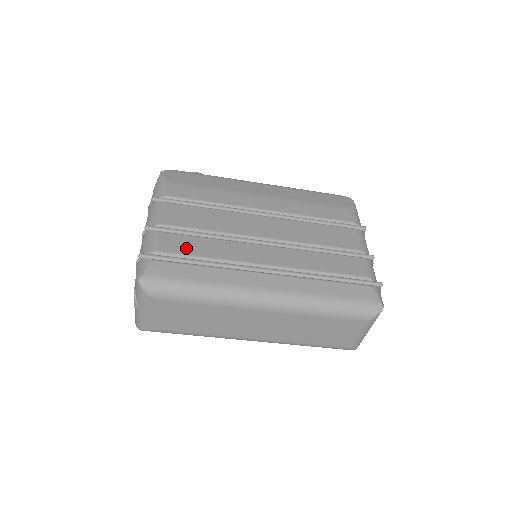
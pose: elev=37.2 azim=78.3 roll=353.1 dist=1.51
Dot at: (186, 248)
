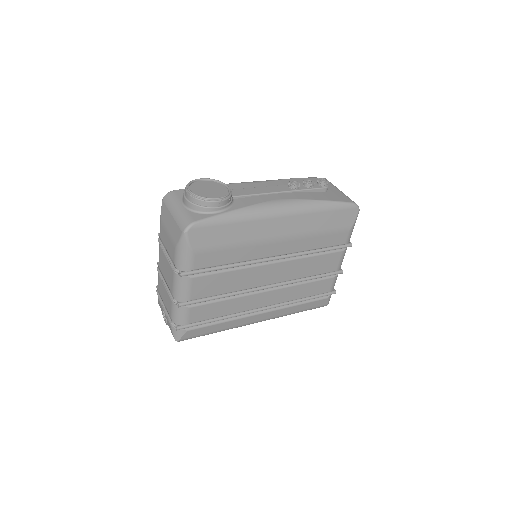
Dot at: (210, 314)
